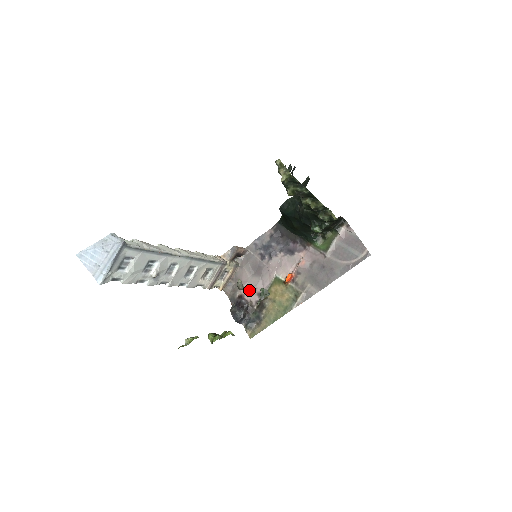
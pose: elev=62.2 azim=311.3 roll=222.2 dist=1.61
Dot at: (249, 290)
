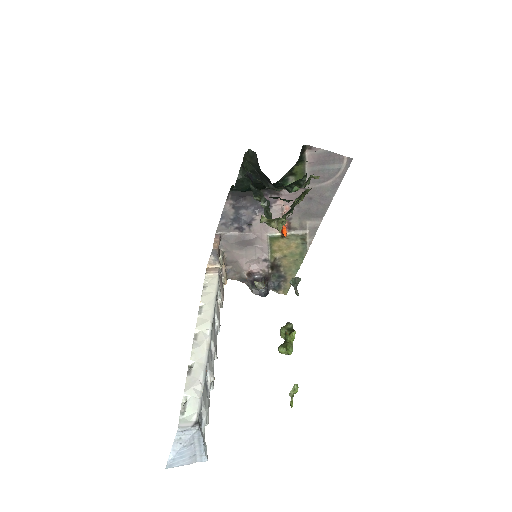
Dot at: (252, 263)
